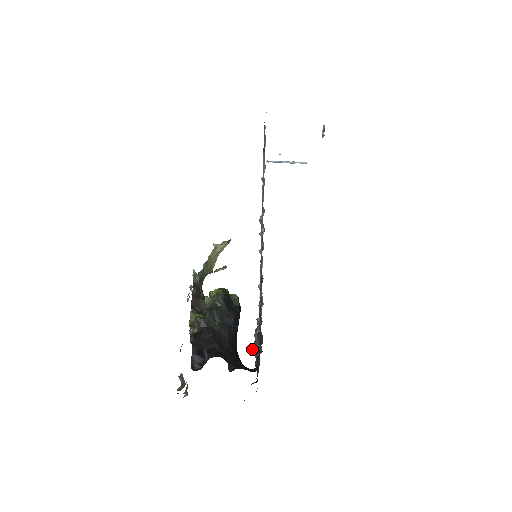
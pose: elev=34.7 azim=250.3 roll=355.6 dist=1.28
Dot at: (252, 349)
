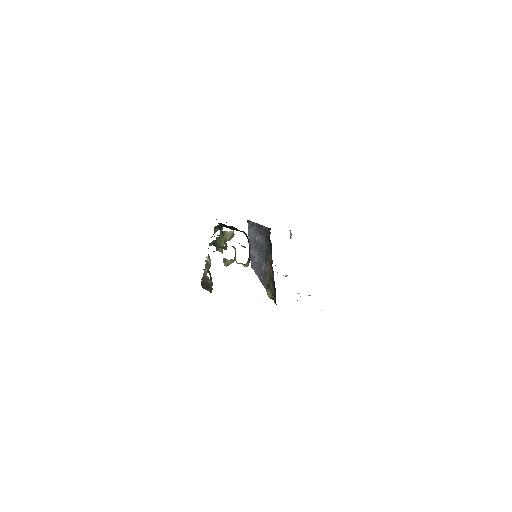
Dot at: occluded
